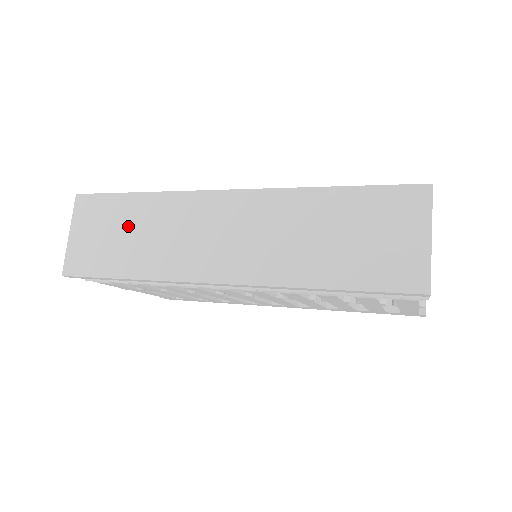
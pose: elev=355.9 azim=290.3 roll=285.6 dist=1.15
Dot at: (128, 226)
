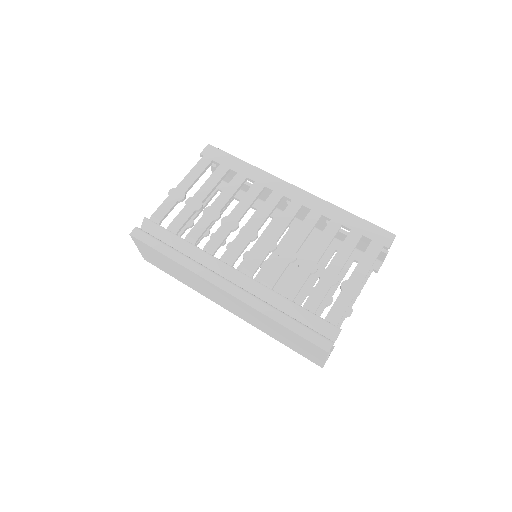
Dot at: (170, 266)
